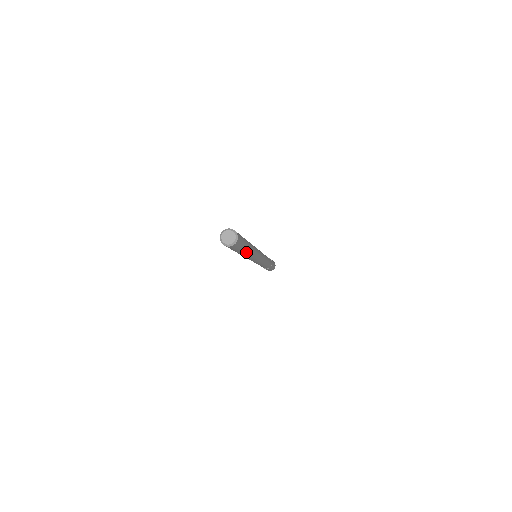
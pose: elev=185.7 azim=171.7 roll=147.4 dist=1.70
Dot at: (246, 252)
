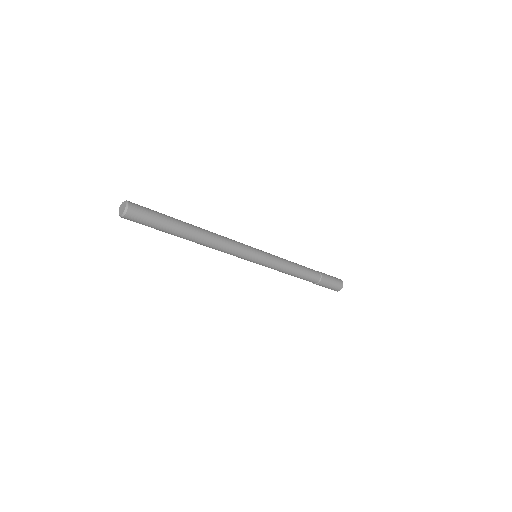
Dot at: (187, 227)
